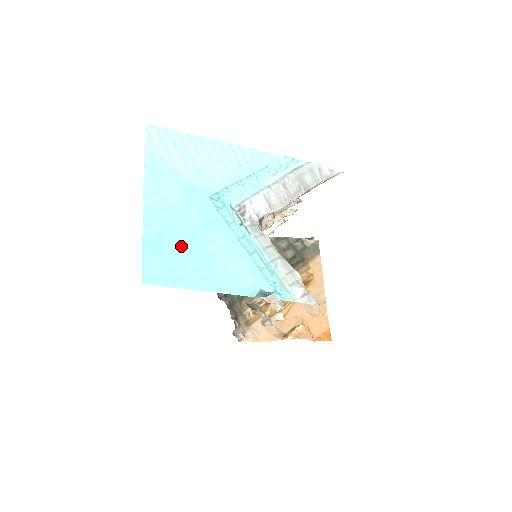
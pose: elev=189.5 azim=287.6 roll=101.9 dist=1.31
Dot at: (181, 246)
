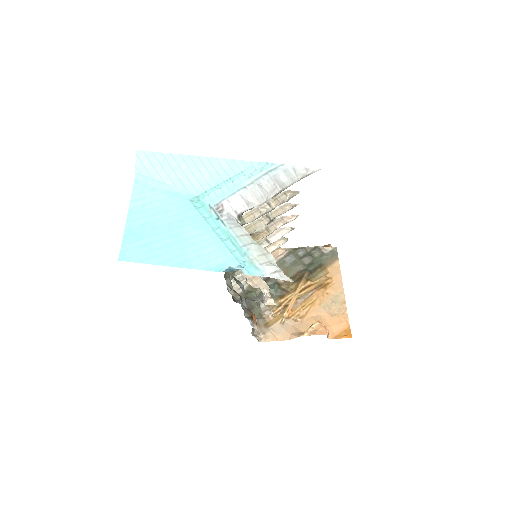
Dot at: (158, 235)
